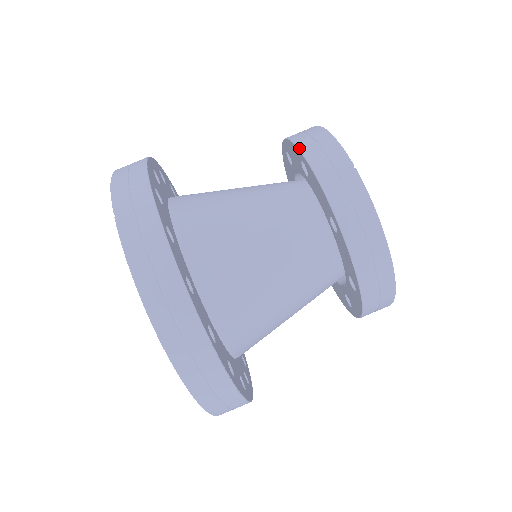
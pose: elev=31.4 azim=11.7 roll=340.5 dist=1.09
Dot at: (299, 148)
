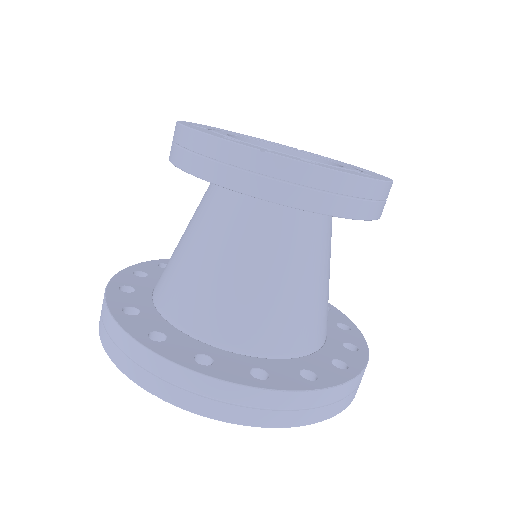
Dot at: (199, 177)
